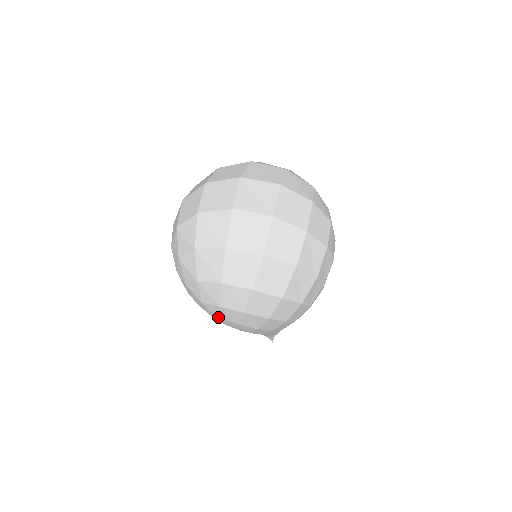
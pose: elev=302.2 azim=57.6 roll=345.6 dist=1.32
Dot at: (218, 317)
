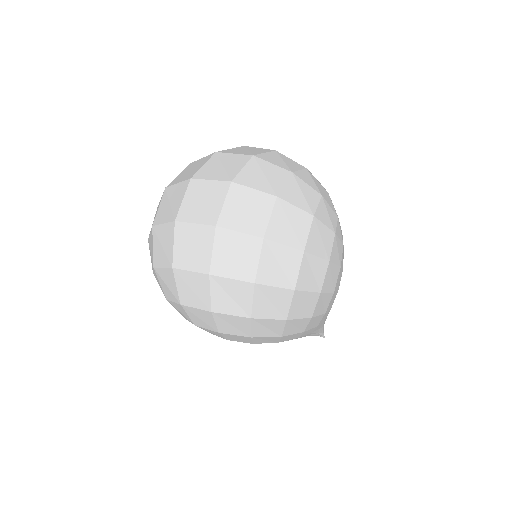
Dot at: occluded
